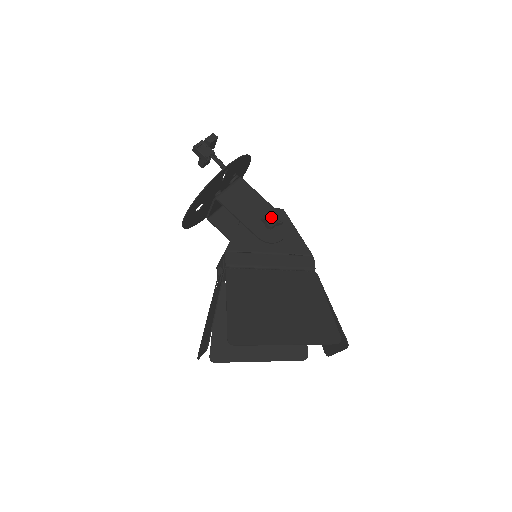
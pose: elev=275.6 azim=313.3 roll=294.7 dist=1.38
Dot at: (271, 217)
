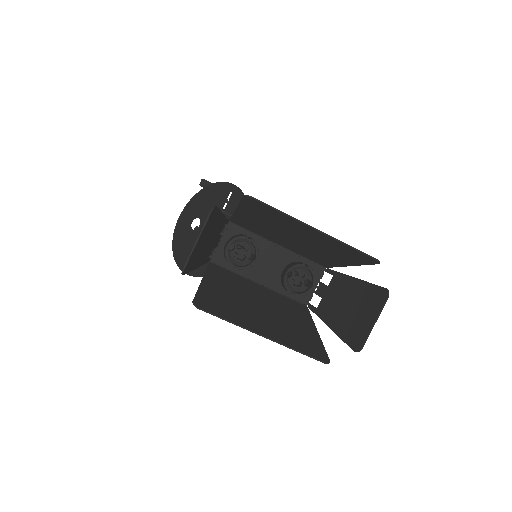
Dot at: occluded
